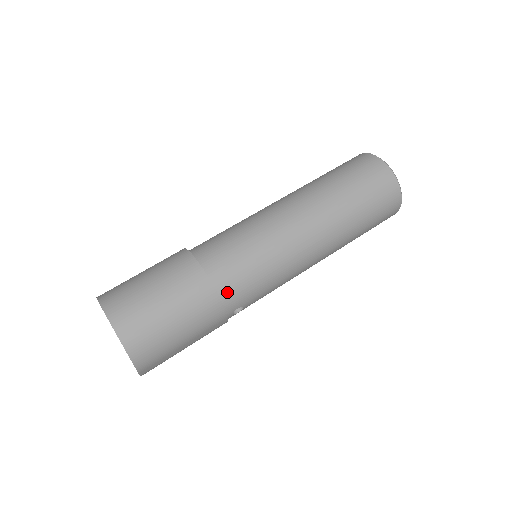
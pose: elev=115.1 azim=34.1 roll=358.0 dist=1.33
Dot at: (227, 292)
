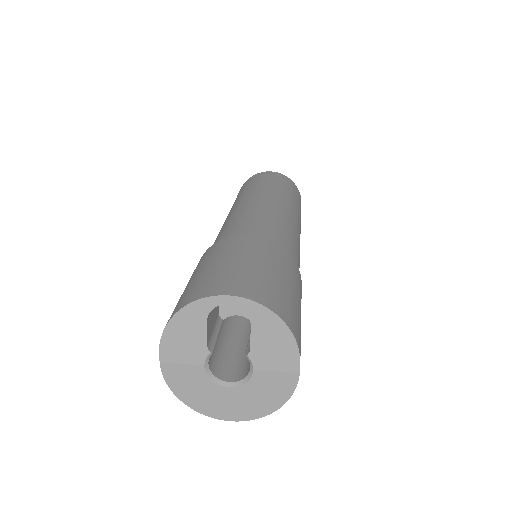
Dot at: occluded
